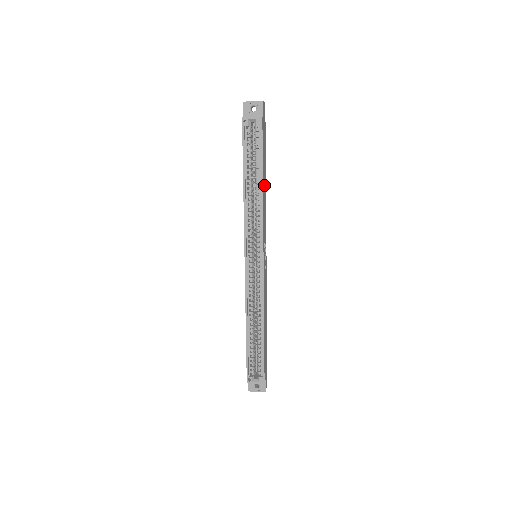
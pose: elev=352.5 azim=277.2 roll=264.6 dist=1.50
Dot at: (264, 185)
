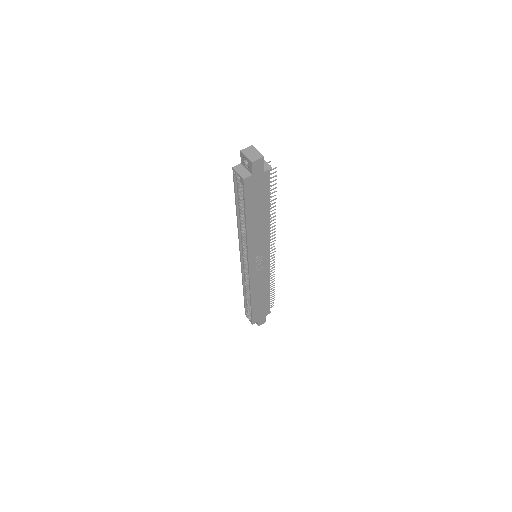
Dot at: (258, 220)
